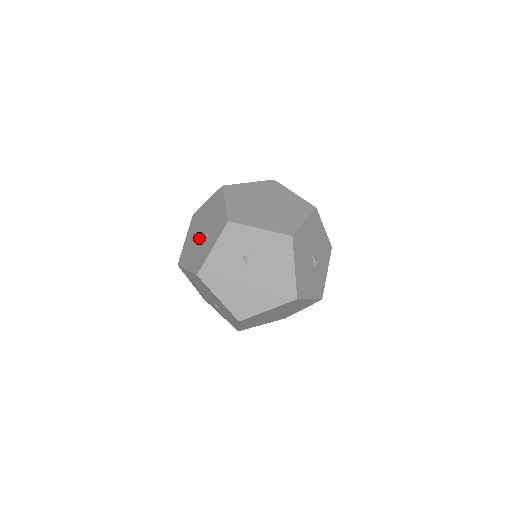
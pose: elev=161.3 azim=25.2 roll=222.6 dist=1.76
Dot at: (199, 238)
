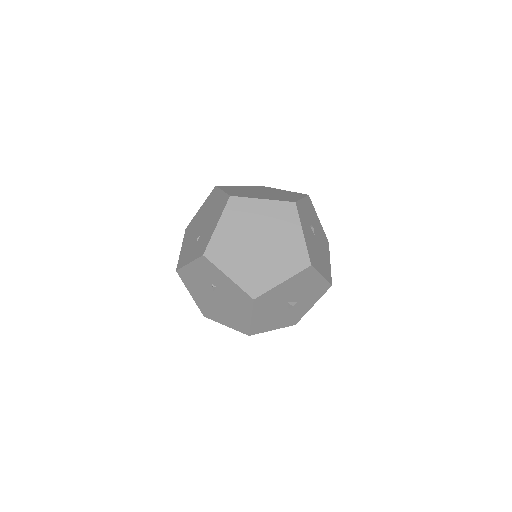
Dot at: (197, 230)
